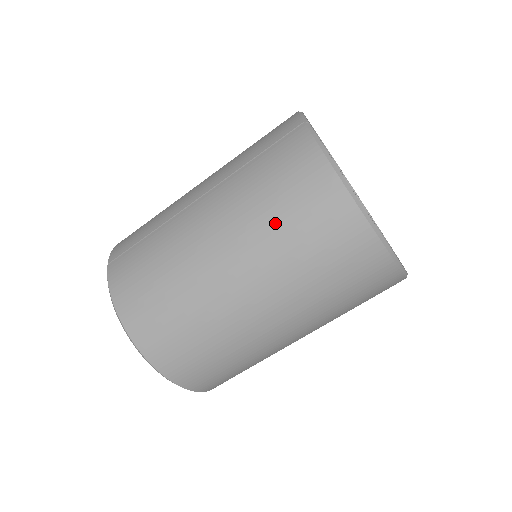
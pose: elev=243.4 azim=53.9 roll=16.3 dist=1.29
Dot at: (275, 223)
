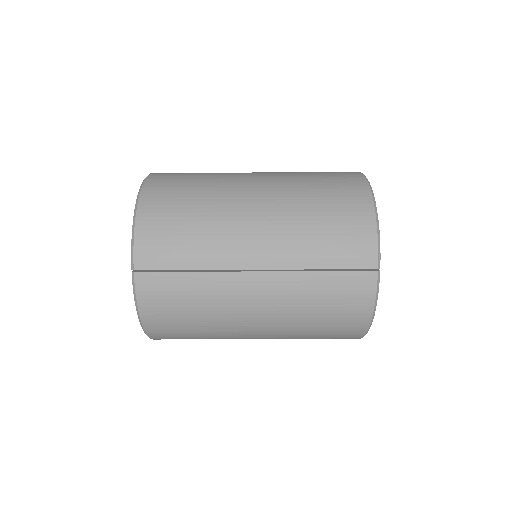
Dot at: (309, 327)
